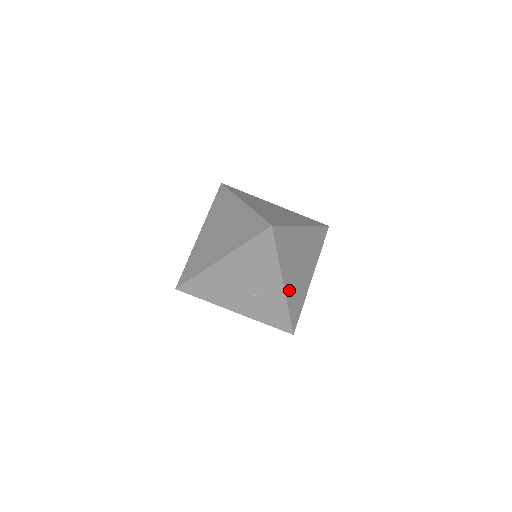
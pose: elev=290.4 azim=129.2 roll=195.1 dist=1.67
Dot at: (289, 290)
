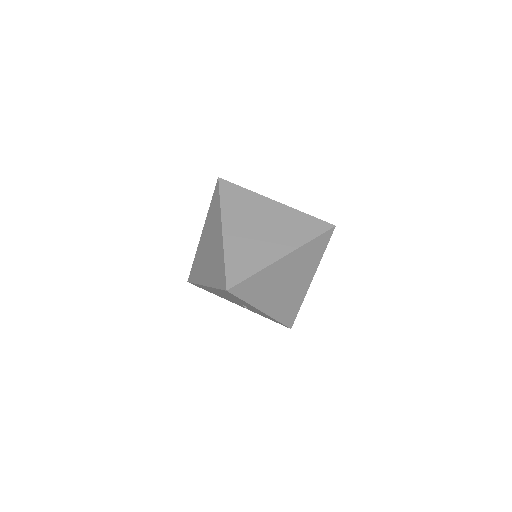
Dot at: (273, 309)
